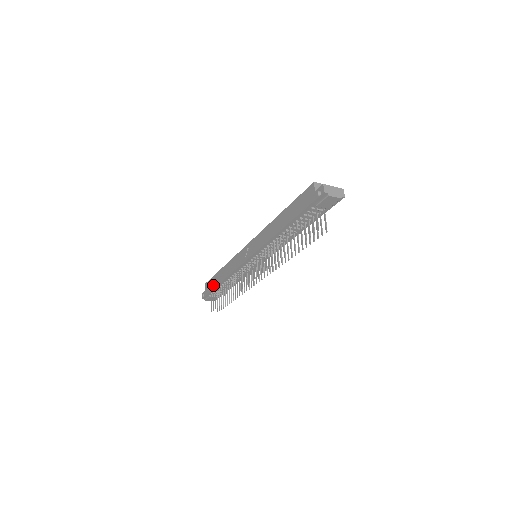
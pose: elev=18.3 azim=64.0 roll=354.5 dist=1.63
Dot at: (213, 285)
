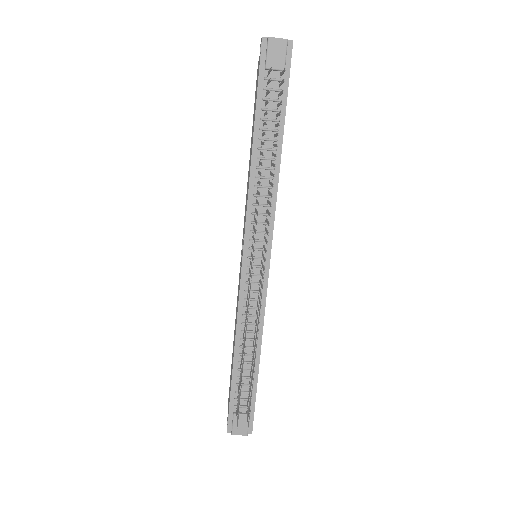
Dot at: occluded
